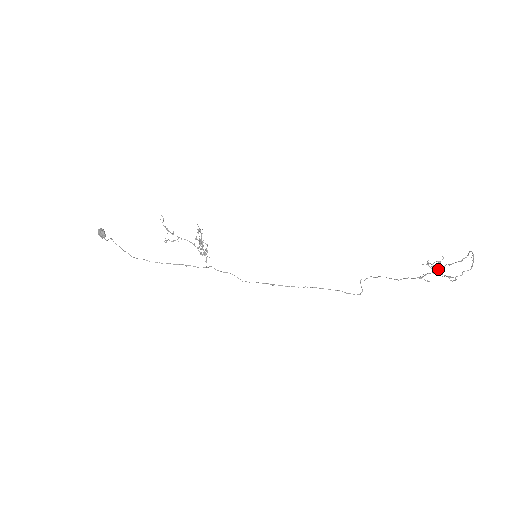
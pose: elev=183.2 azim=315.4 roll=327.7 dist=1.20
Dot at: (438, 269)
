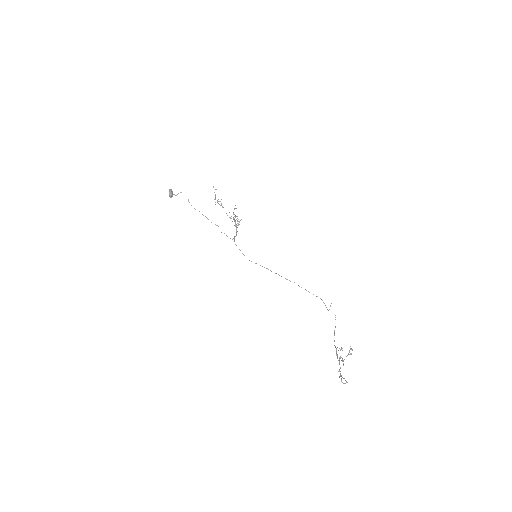
Dot at: occluded
